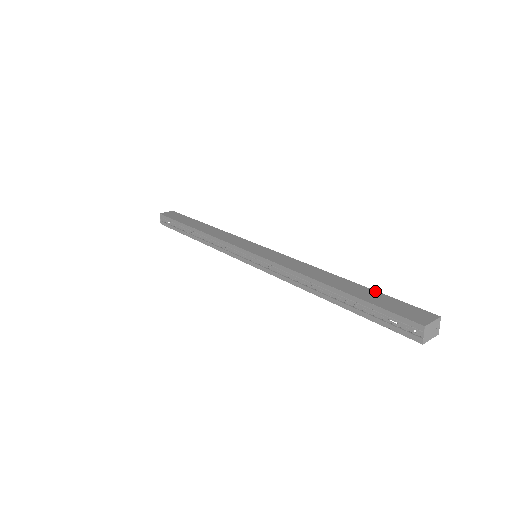
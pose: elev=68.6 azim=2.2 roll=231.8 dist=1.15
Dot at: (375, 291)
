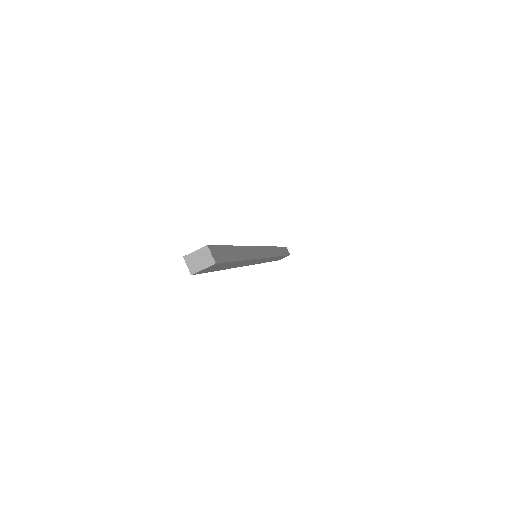
Dot at: (227, 246)
